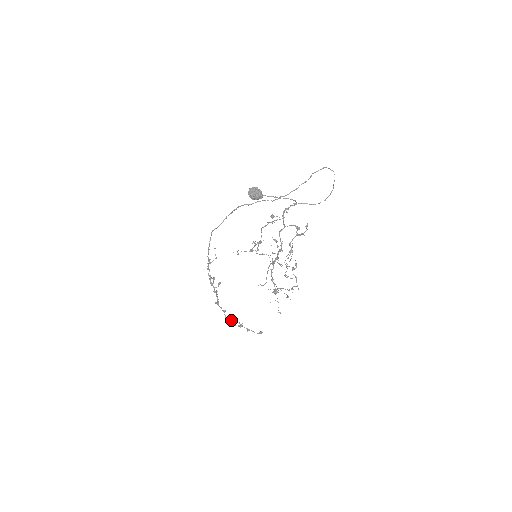
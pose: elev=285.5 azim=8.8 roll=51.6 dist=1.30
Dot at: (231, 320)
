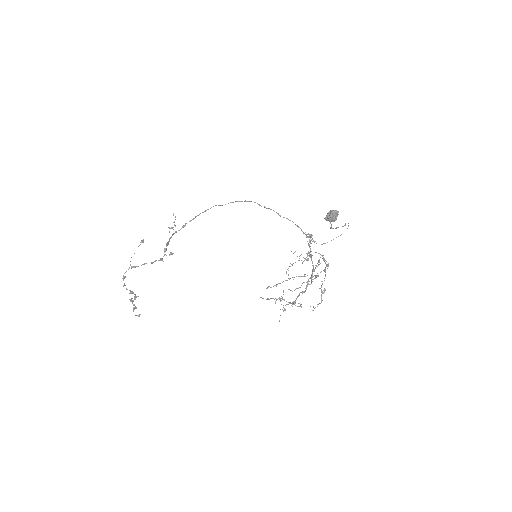
Dot at: occluded
